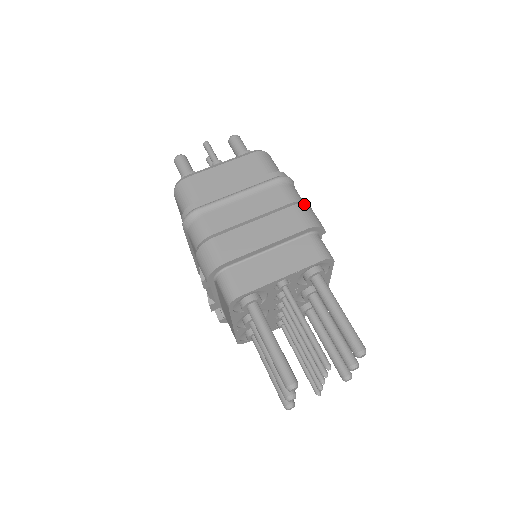
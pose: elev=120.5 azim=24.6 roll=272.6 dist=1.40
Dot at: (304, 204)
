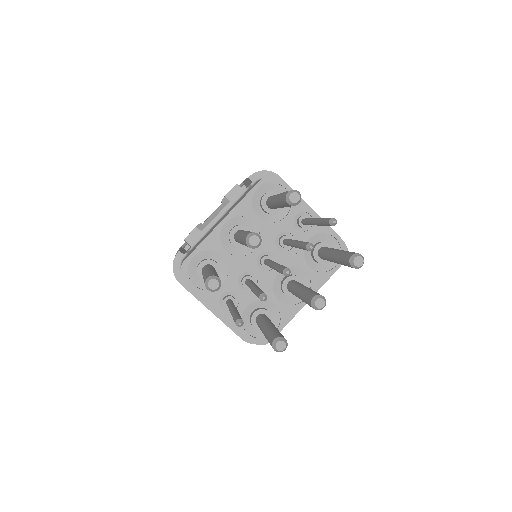
Dot at: occluded
